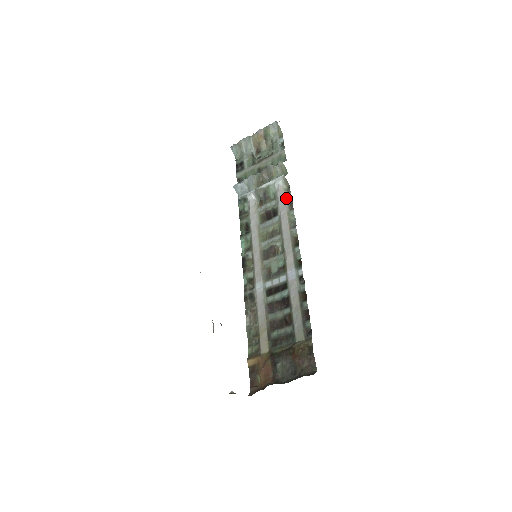
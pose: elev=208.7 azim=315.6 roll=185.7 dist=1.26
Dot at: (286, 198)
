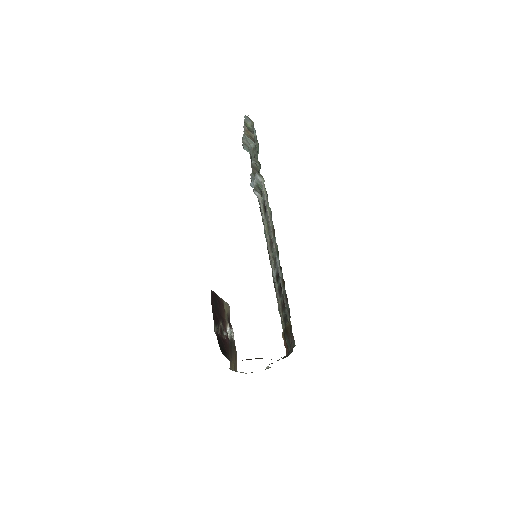
Dot at: (264, 191)
